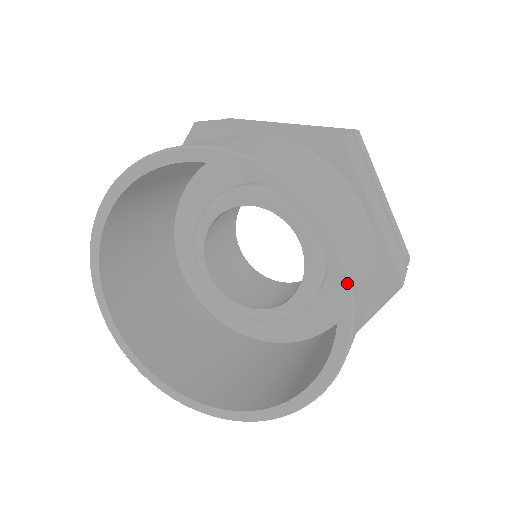
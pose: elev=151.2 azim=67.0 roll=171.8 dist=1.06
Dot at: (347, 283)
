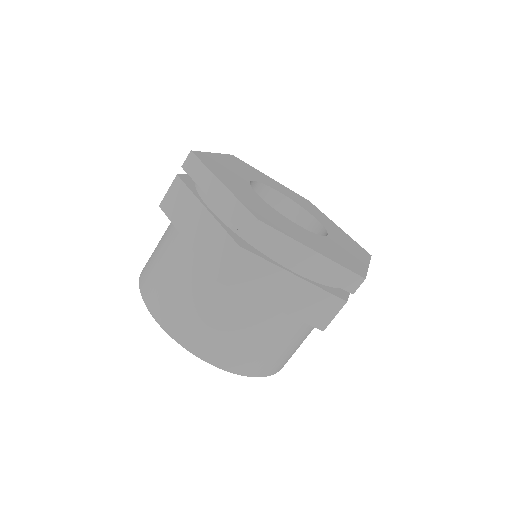
Dot at: (238, 374)
